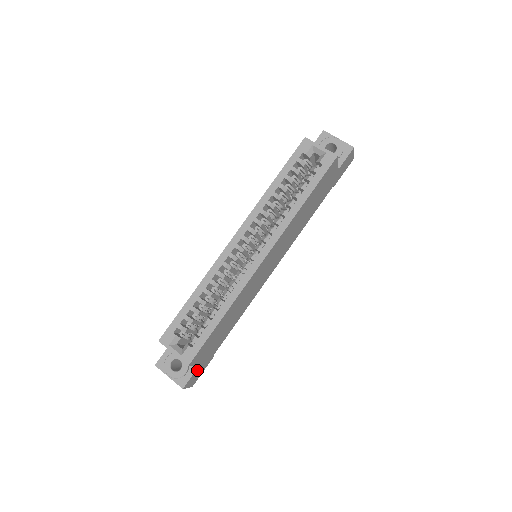
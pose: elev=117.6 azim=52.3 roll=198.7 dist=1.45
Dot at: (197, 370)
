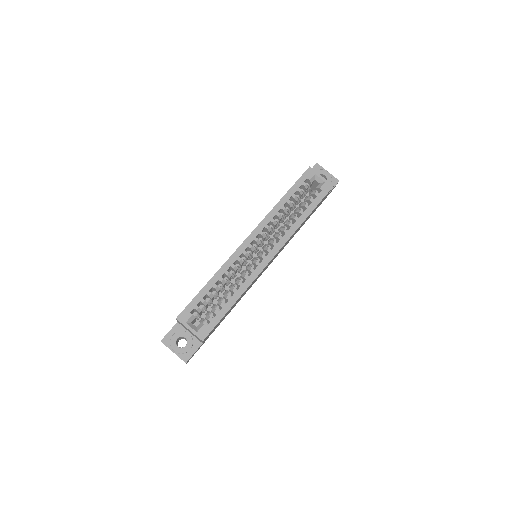
Dot at: (198, 348)
